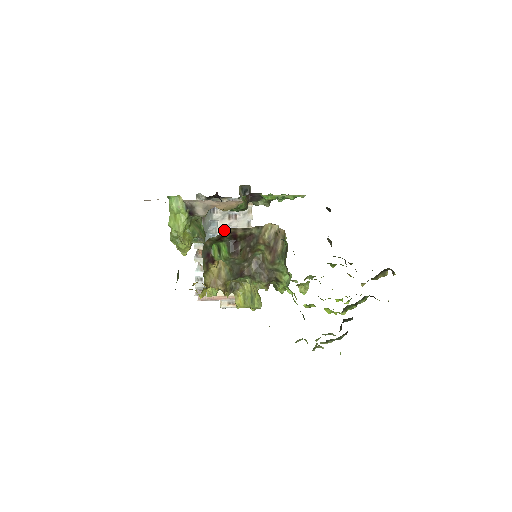
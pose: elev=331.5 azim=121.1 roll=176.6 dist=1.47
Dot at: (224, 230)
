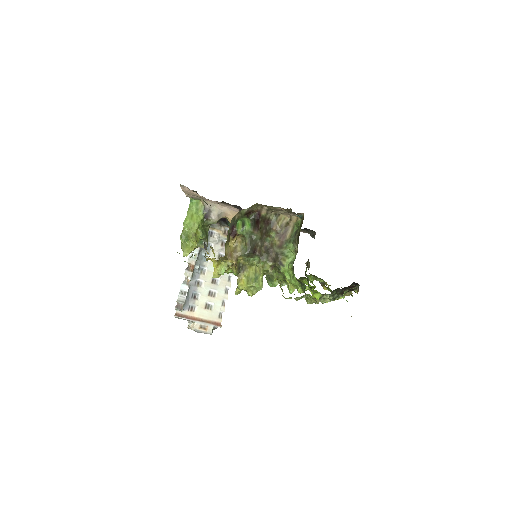
Dot at: (255, 204)
